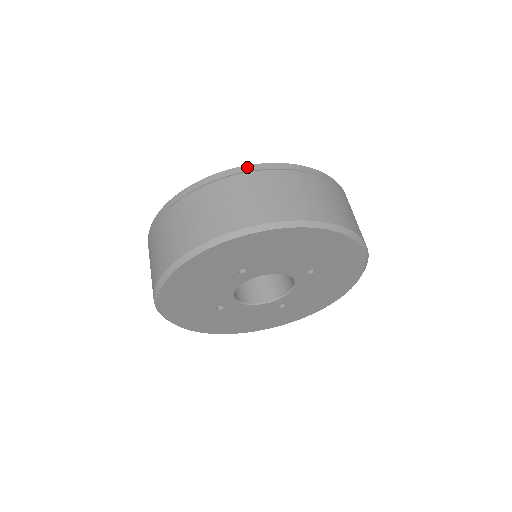
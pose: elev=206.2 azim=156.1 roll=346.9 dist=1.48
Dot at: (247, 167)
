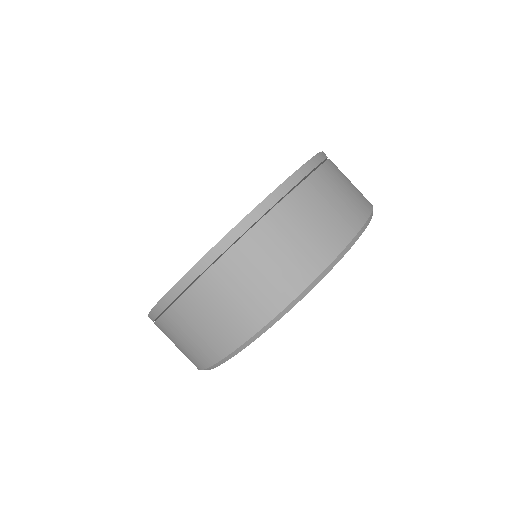
Dot at: (290, 181)
